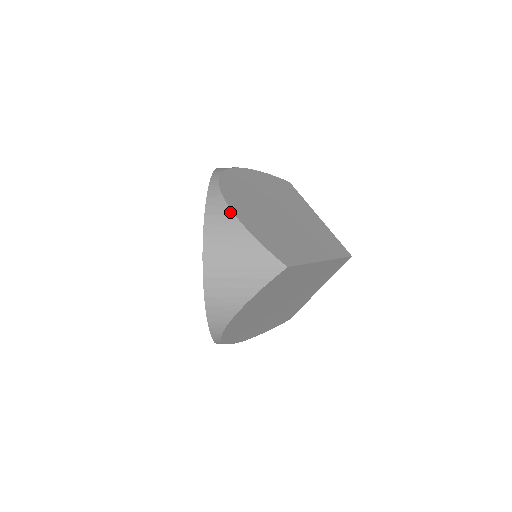
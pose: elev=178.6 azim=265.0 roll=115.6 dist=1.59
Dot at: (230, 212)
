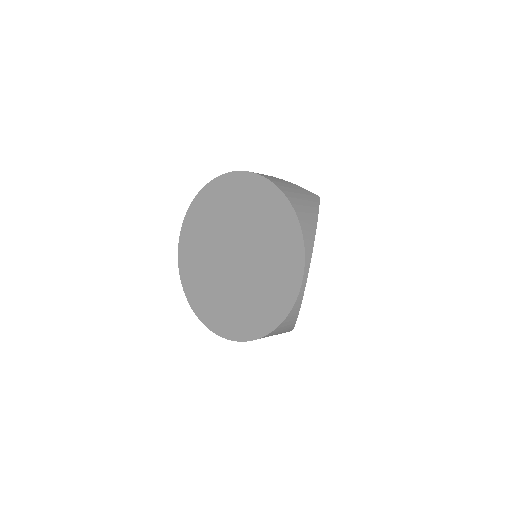
Dot at: occluded
